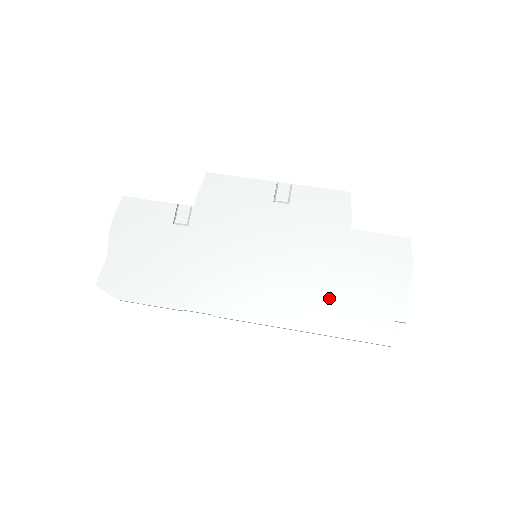
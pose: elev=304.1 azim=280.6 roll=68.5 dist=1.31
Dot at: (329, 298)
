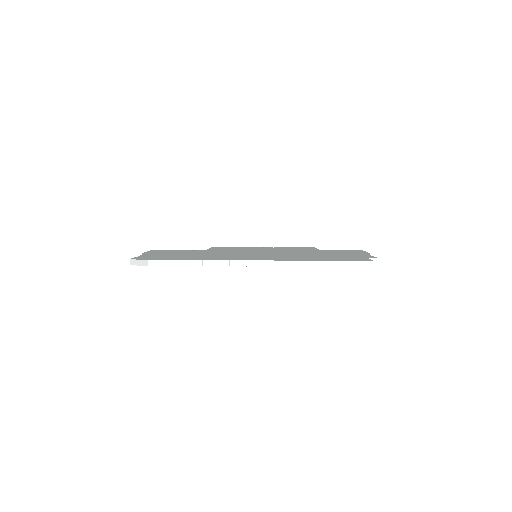
Dot at: (316, 256)
